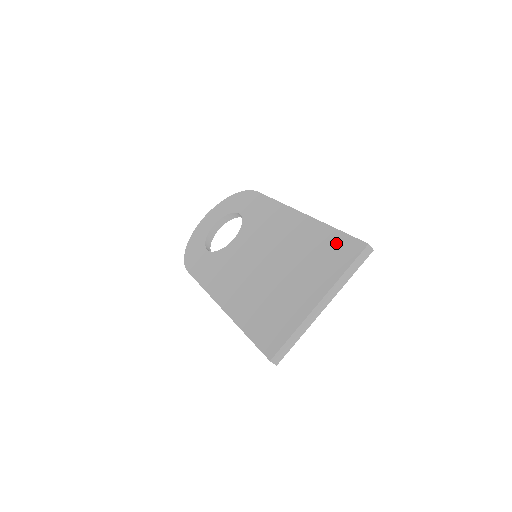
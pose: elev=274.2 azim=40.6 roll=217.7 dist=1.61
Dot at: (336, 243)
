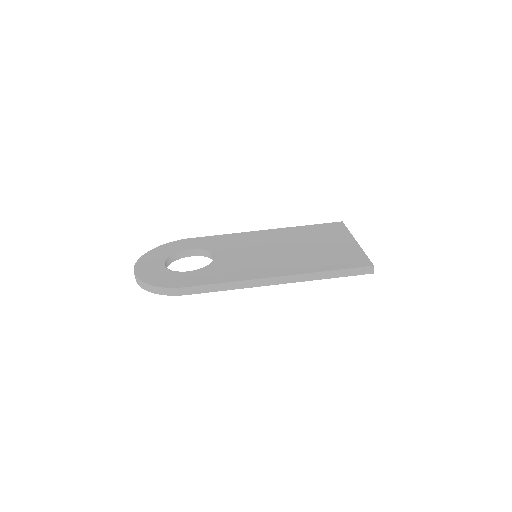
Dot at: (321, 227)
